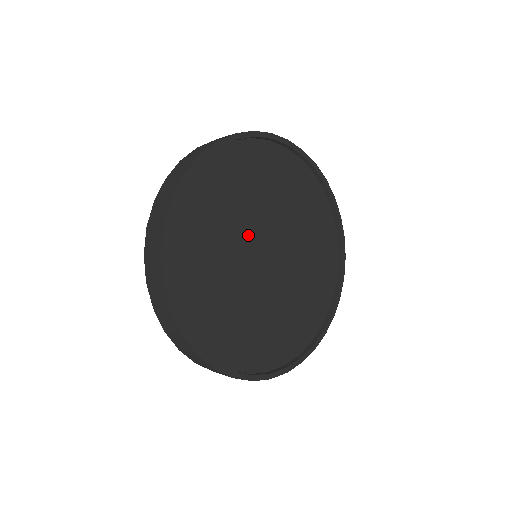
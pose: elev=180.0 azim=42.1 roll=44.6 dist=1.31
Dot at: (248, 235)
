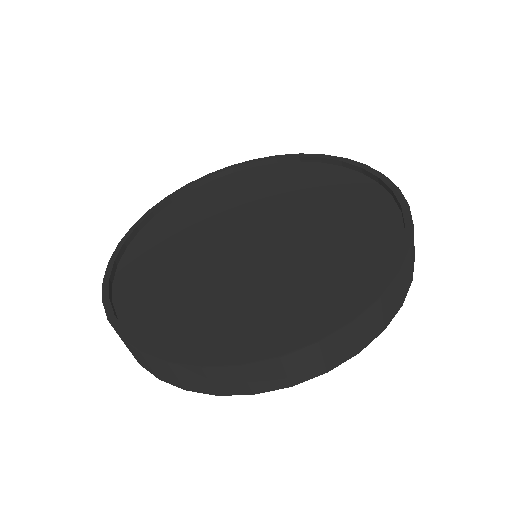
Dot at: (228, 227)
